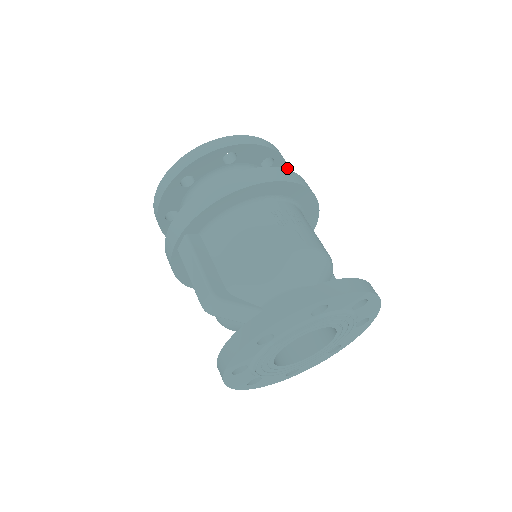
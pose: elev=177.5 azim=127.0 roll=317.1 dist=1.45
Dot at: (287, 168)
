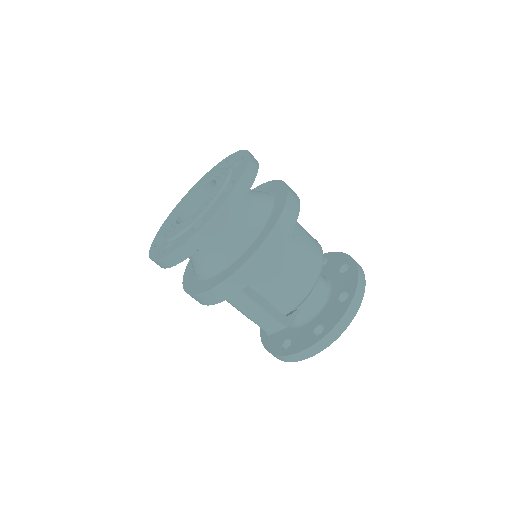
Dot at: occluded
